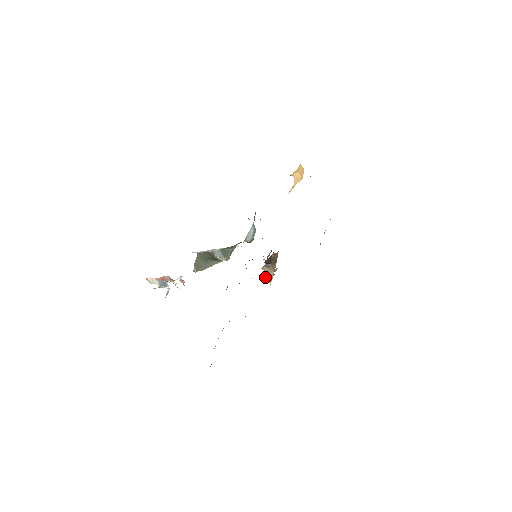
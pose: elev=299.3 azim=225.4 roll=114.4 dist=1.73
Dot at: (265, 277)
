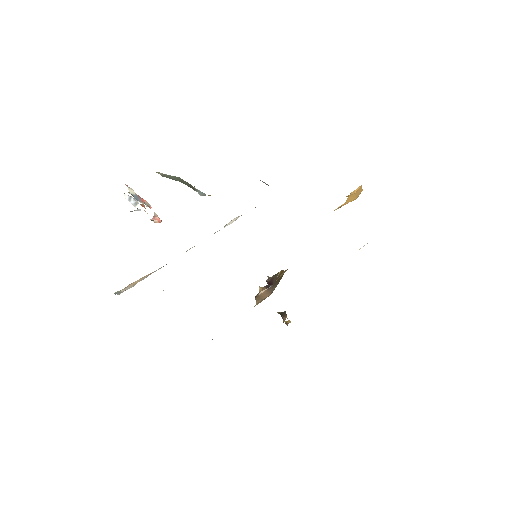
Dot at: (257, 297)
